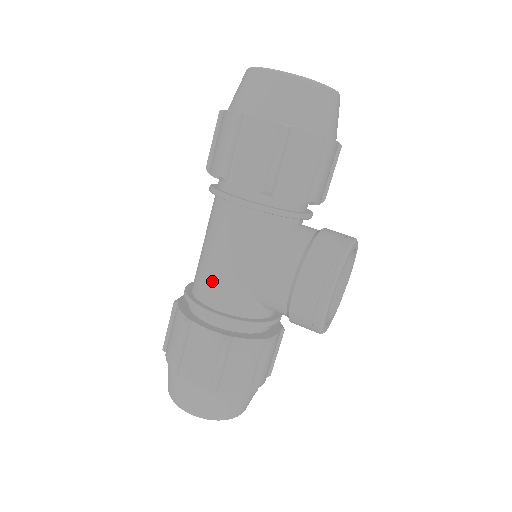
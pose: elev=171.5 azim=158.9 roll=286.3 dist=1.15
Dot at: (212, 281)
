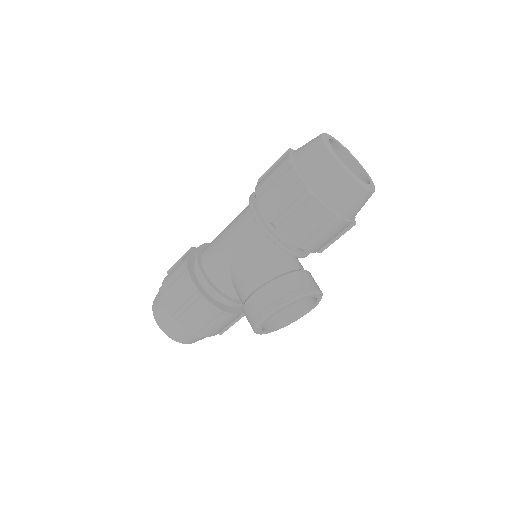
Dot at: (214, 253)
